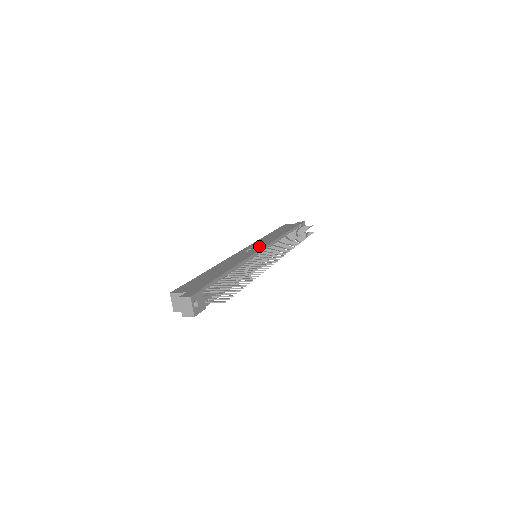
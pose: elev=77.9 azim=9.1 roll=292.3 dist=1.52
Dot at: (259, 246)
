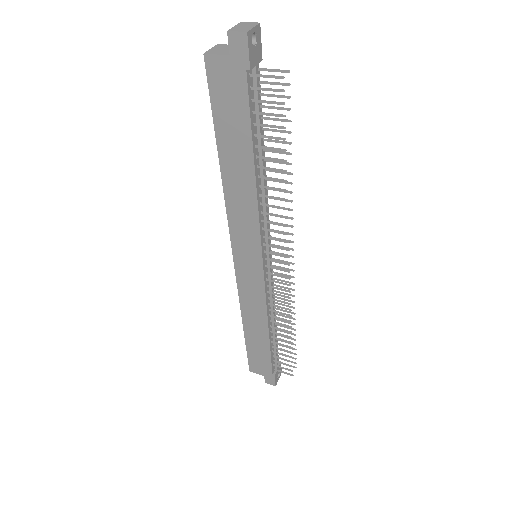
Dot at: occluded
